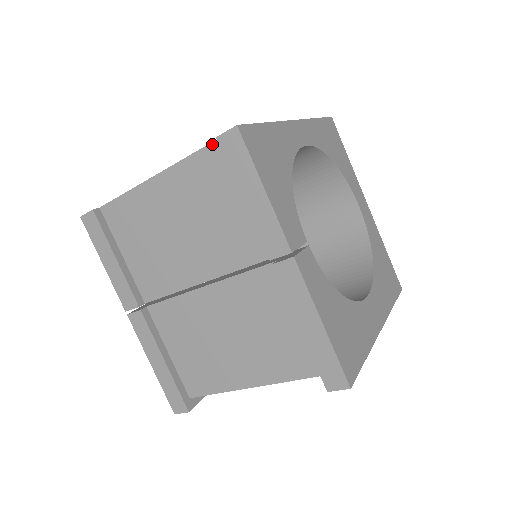
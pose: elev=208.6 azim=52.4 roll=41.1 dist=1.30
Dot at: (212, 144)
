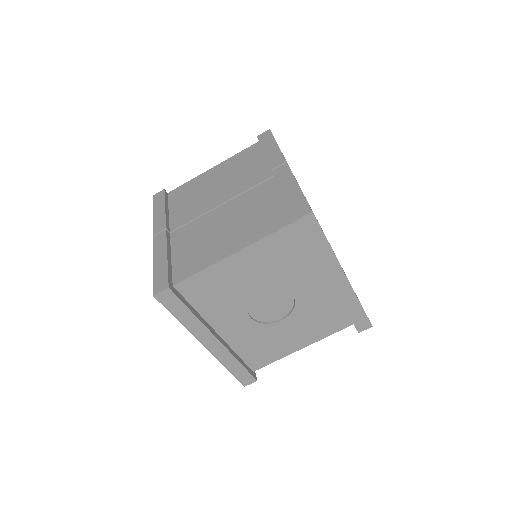
Dot at: (253, 145)
